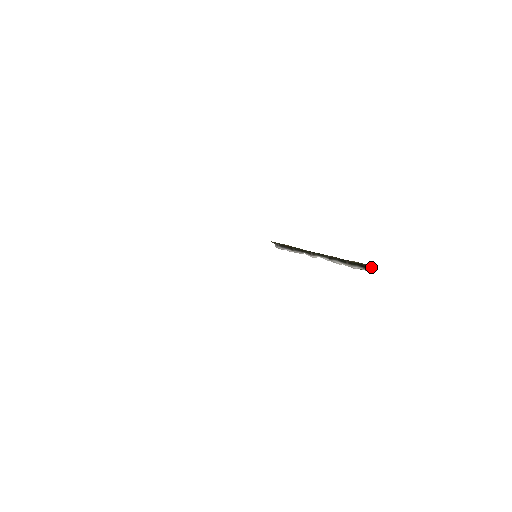
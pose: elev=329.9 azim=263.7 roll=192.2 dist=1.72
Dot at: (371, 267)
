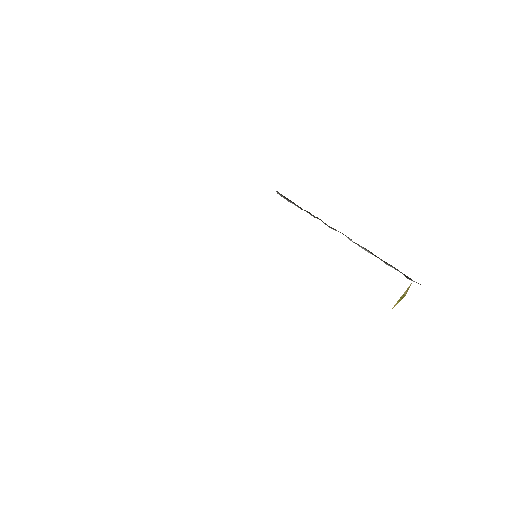
Dot at: (412, 280)
